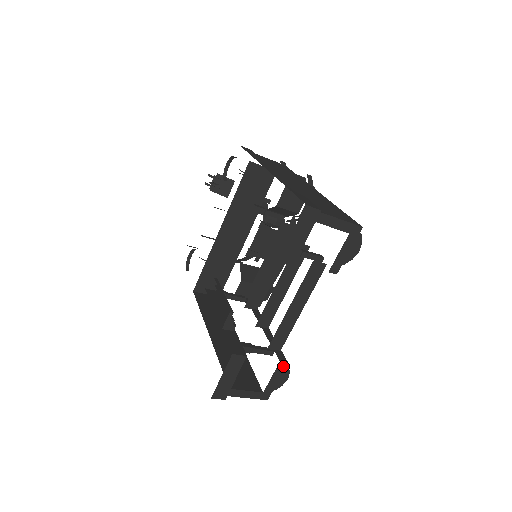
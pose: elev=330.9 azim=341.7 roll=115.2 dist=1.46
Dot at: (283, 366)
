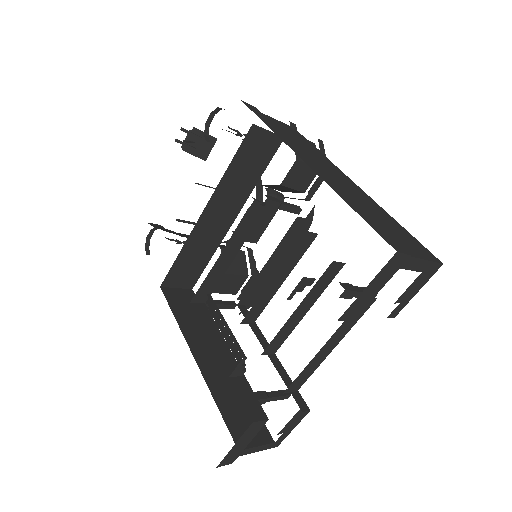
Dot at: (304, 415)
